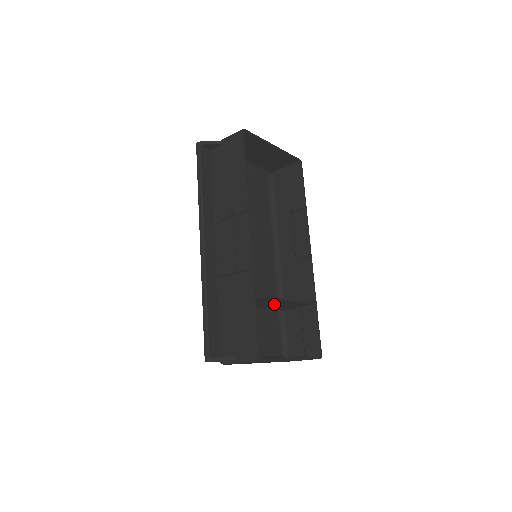
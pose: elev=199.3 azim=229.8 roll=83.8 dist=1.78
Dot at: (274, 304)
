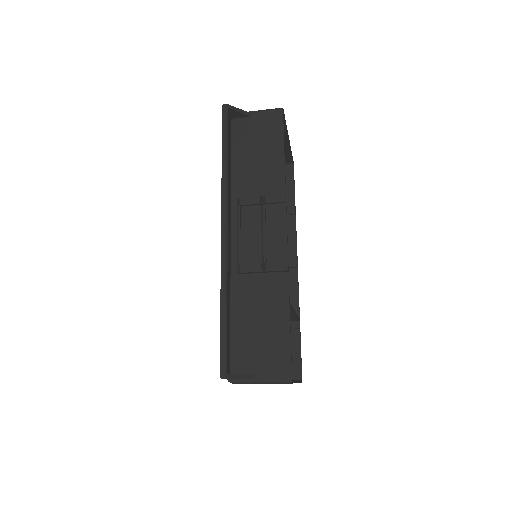
Dot at: occluded
